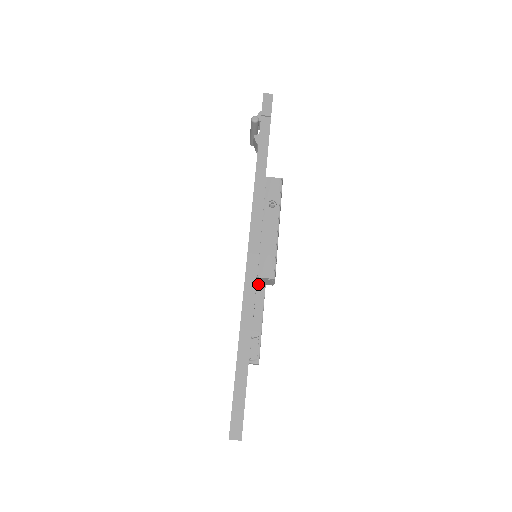
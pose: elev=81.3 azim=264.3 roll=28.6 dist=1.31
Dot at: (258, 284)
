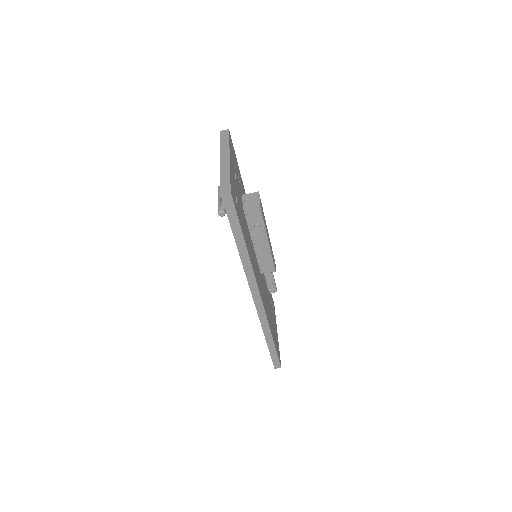
Dot at: occluded
